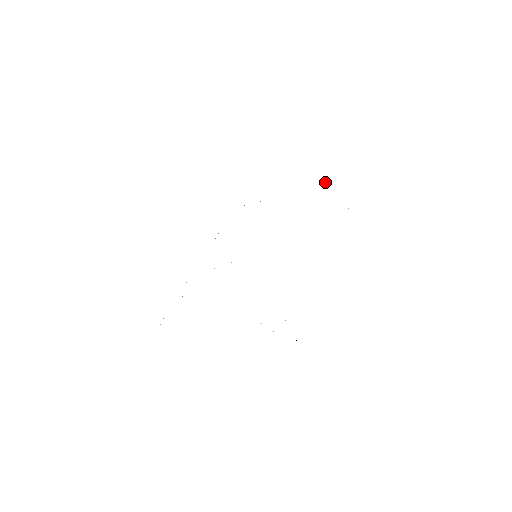
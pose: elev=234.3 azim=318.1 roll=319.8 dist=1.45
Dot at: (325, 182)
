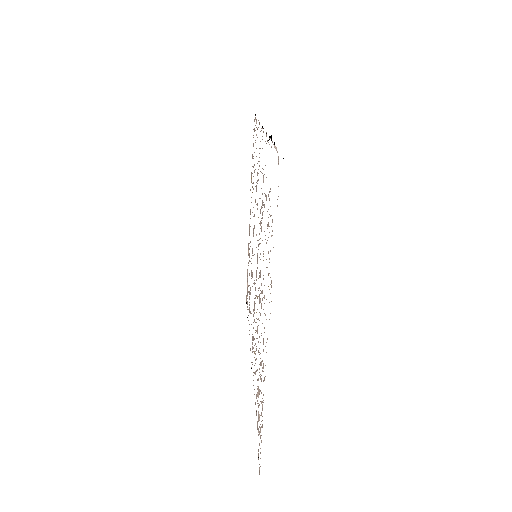
Dot at: occluded
